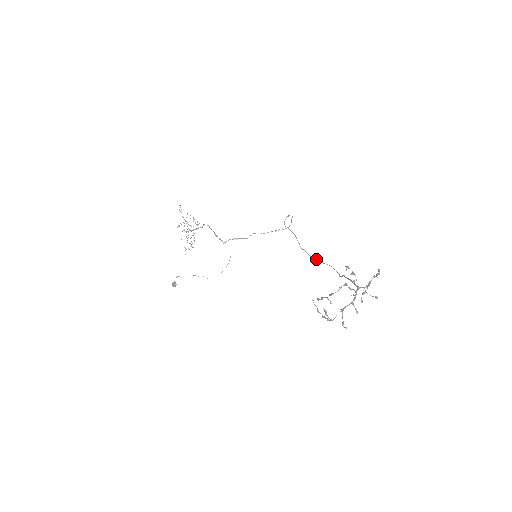
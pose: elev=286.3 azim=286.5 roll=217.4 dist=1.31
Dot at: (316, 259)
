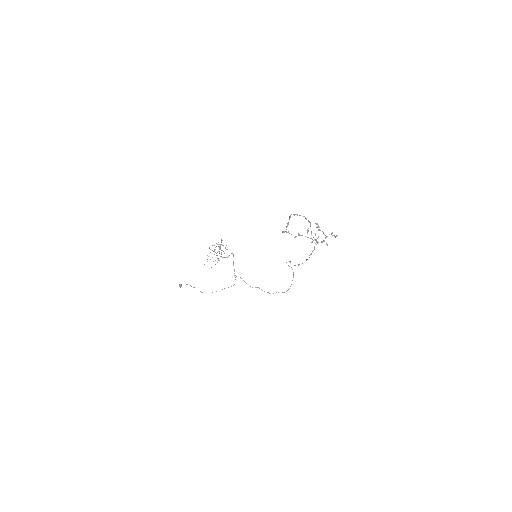
Dot at: occluded
